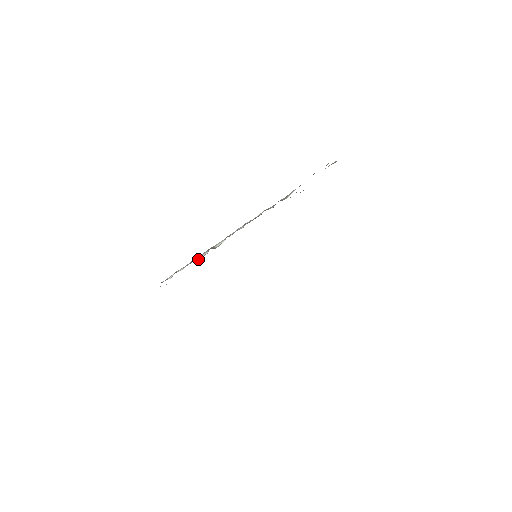
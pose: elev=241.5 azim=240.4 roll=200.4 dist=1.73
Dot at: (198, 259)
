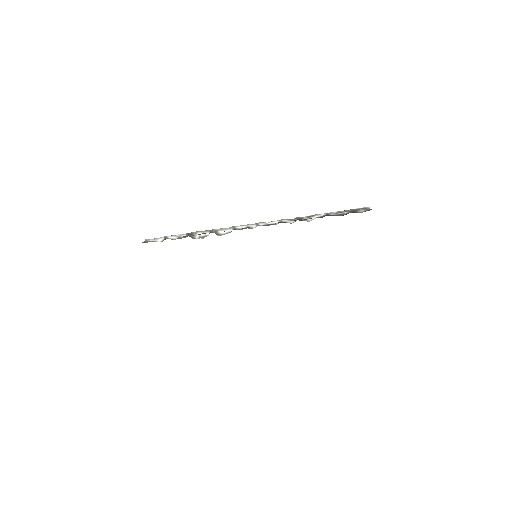
Dot at: (196, 236)
